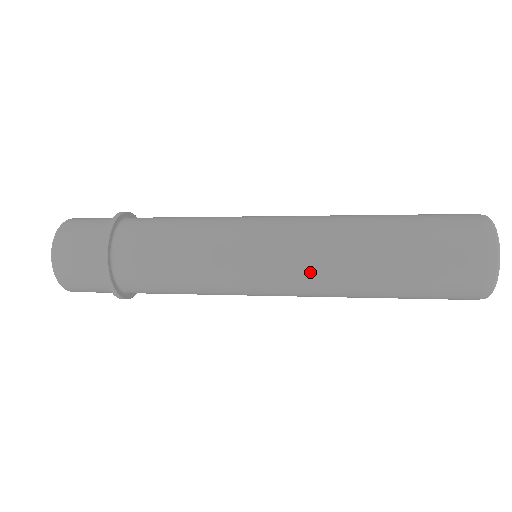
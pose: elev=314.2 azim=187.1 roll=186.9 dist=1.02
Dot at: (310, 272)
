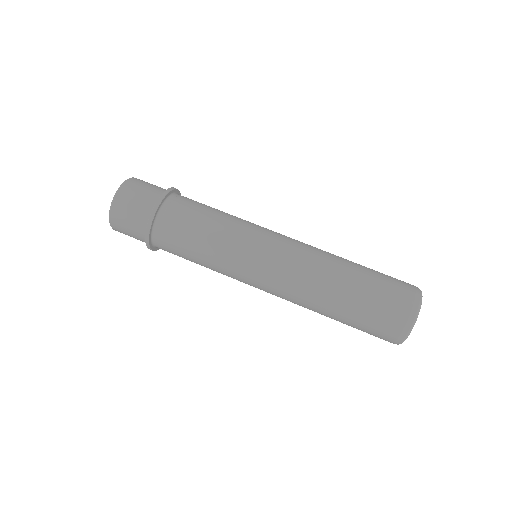
Dot at: occluded
